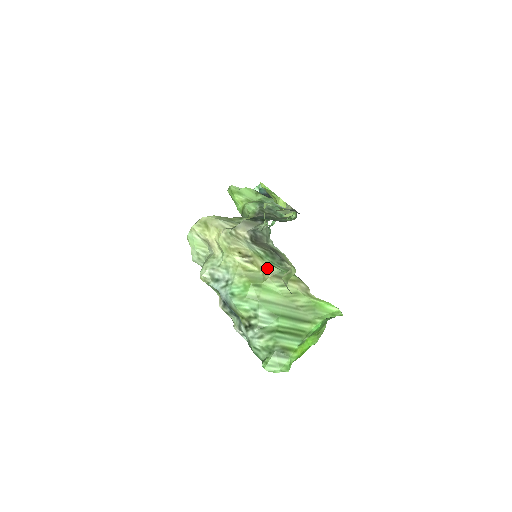
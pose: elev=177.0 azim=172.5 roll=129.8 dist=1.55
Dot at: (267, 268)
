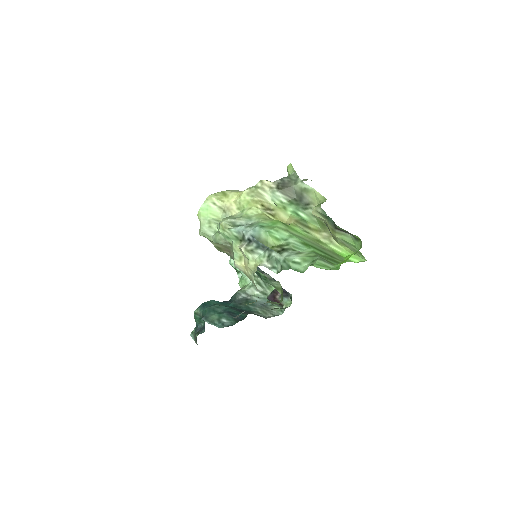
Dot at: (290, 217)
